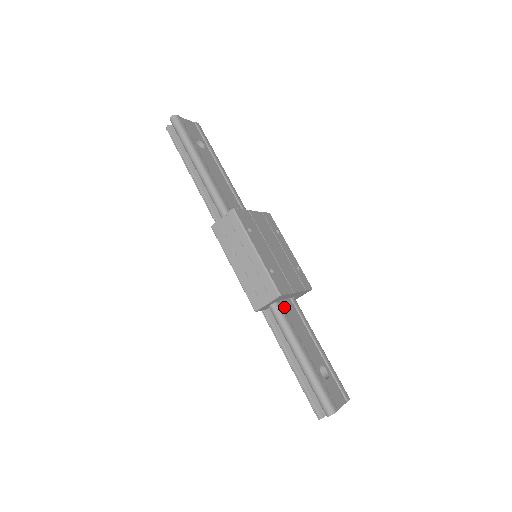
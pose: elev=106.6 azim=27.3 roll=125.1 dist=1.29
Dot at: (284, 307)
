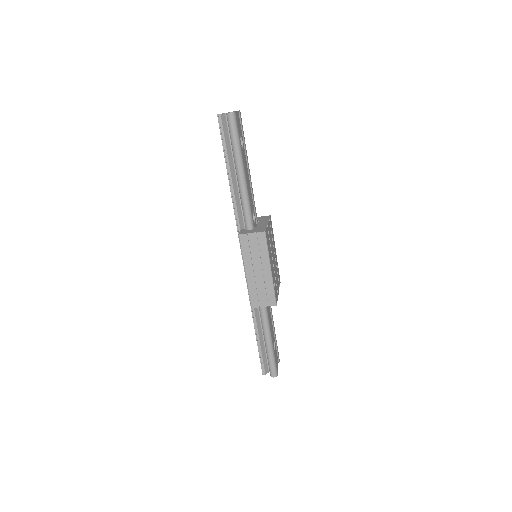
Dot at: occluded
